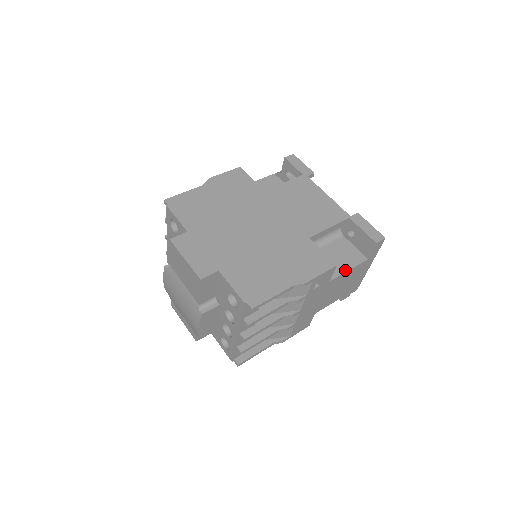
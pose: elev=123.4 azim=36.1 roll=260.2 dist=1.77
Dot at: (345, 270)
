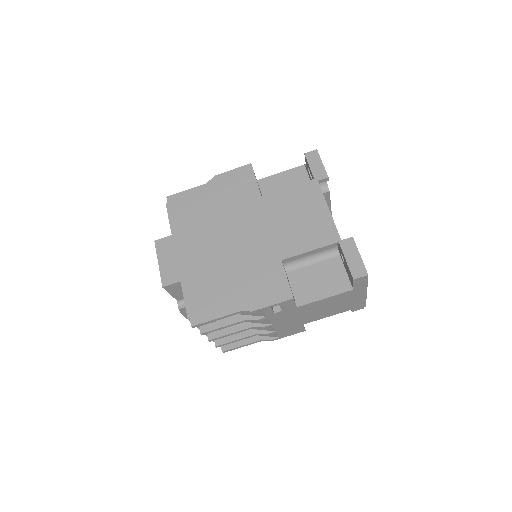
Dot at: (320, 297)
